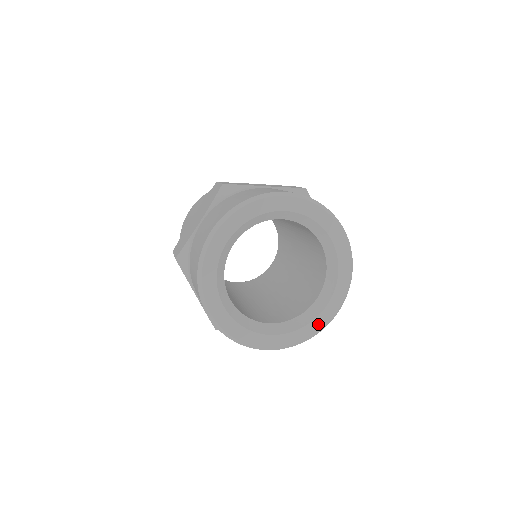
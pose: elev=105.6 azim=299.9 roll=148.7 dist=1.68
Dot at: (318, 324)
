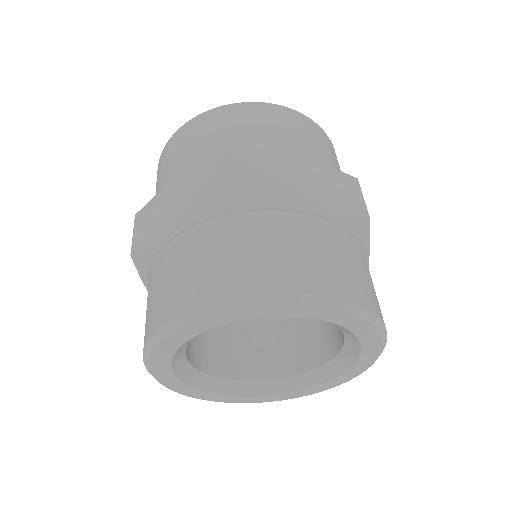
Dot at: (295, 395)
